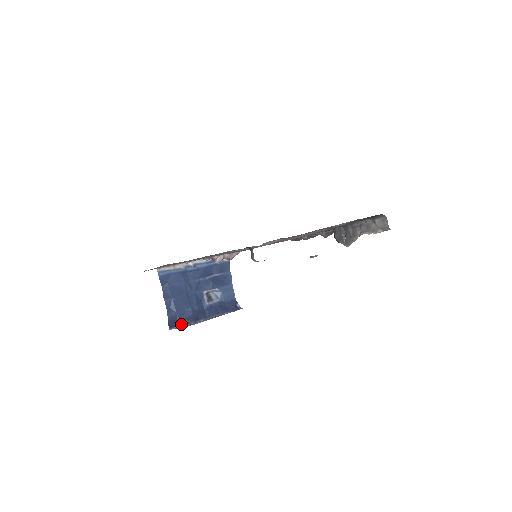
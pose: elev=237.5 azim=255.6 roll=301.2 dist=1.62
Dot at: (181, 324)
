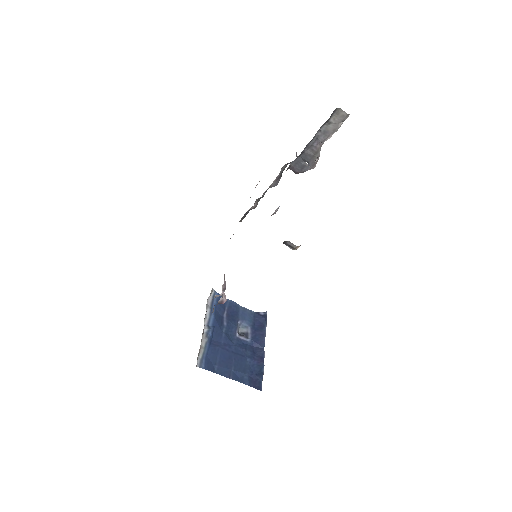
Dot at: (260, 376)
